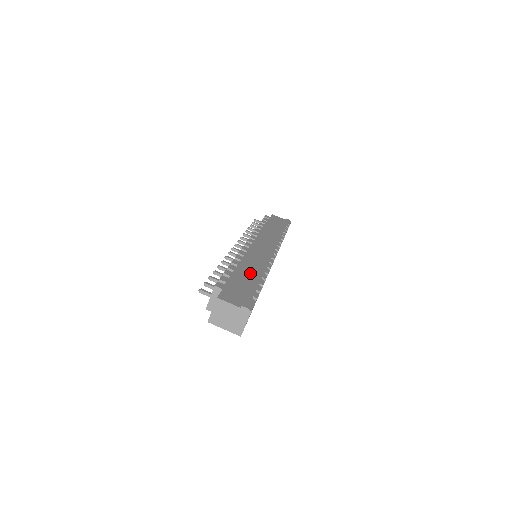
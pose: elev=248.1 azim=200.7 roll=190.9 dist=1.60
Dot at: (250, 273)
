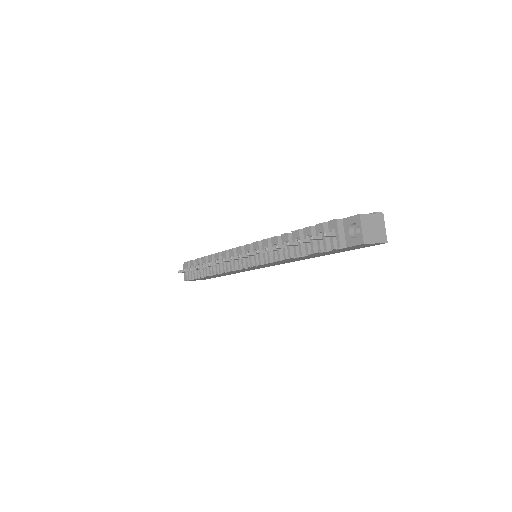
Dot at: occluded
